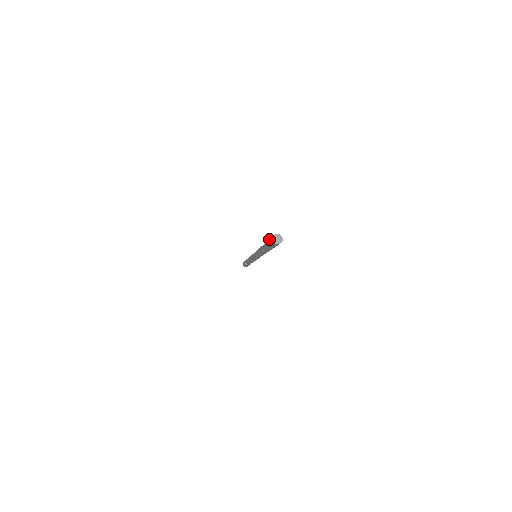
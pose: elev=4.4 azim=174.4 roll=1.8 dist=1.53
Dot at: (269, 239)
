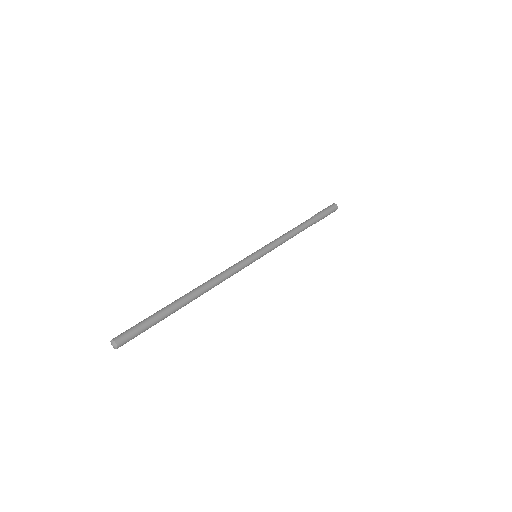
Dot at: (135, 326)
